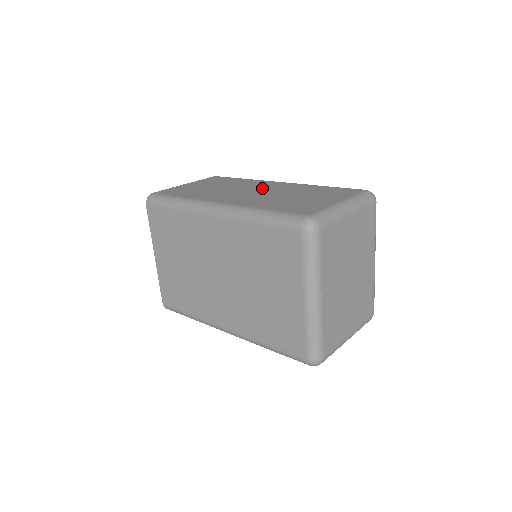
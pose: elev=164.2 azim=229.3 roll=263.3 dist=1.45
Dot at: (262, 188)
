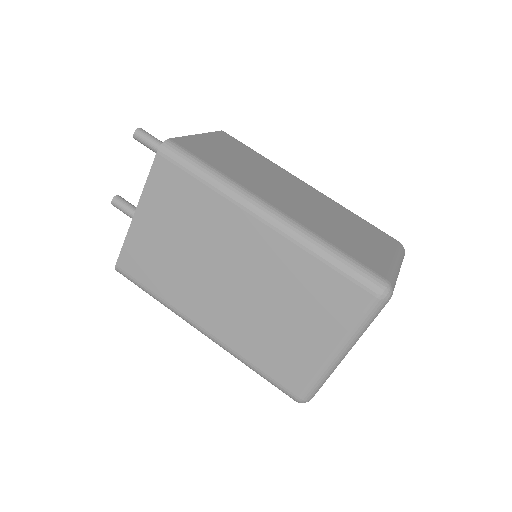
Dot at: (299, 191)
